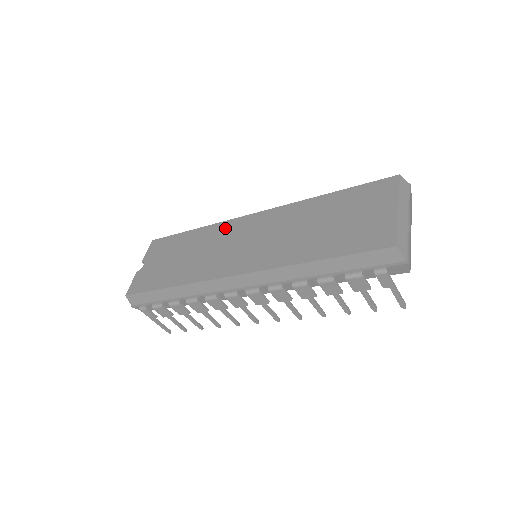
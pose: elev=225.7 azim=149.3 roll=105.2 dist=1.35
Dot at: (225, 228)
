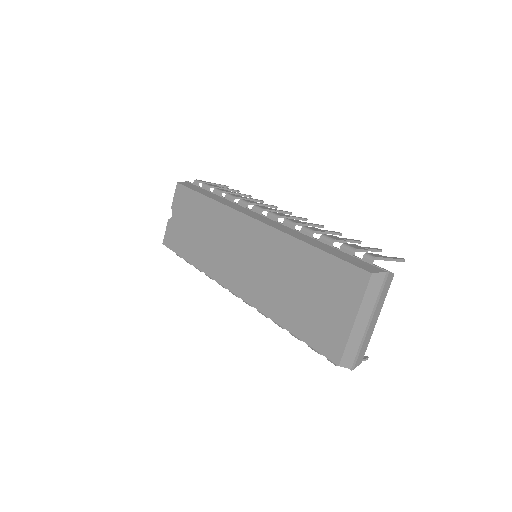
Dot at: (229, 219)
